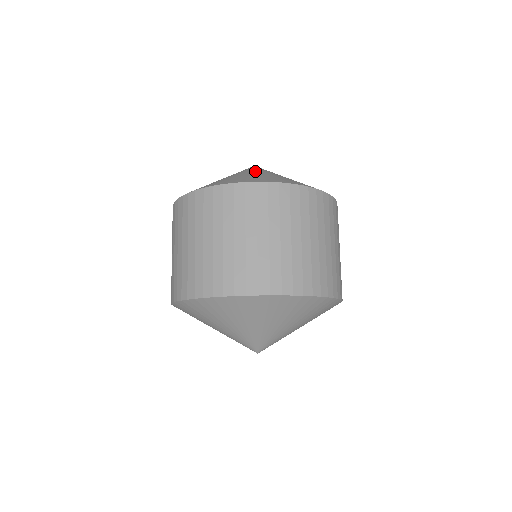
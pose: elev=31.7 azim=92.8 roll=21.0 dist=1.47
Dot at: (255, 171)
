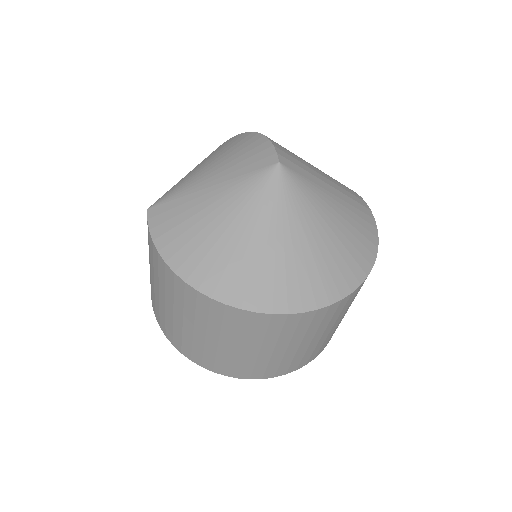
Dot at: (283, 222)
